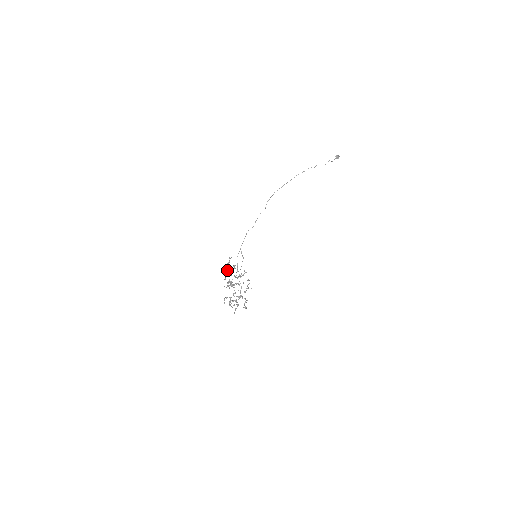
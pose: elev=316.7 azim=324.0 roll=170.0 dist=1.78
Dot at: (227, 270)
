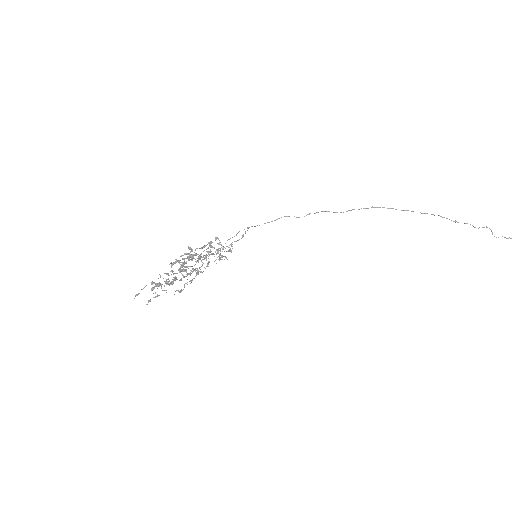
Dot at: (189, 253)
